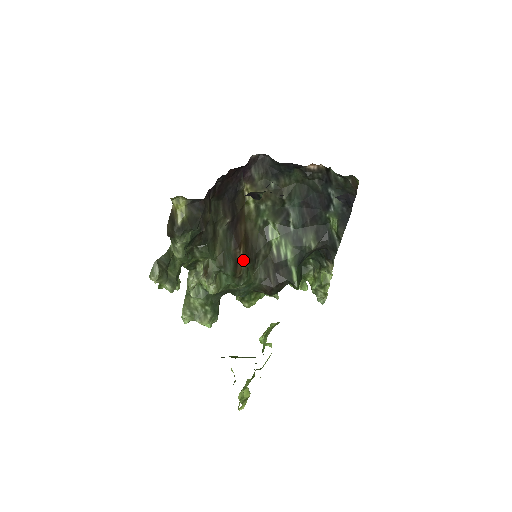
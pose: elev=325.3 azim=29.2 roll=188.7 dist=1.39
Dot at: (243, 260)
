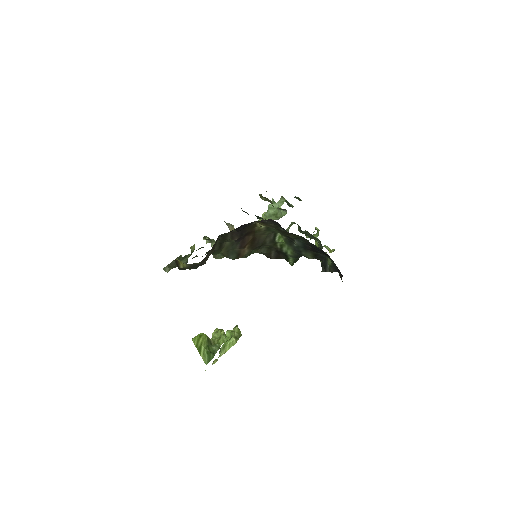
Dot at: (247, 251)
